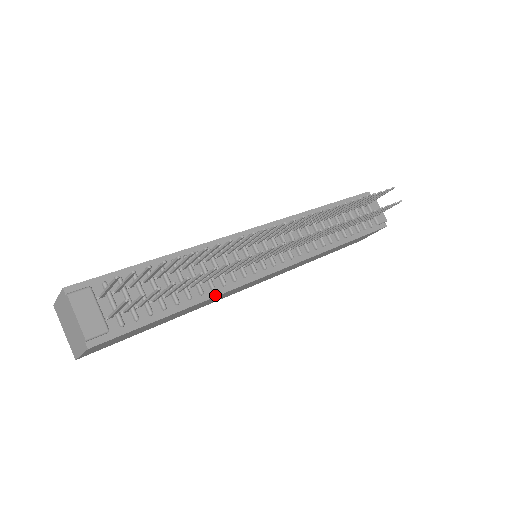
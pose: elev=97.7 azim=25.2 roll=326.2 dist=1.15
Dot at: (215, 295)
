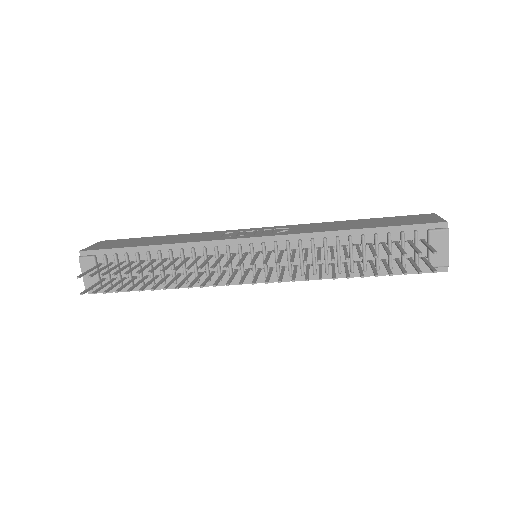
Dot at: occluded
